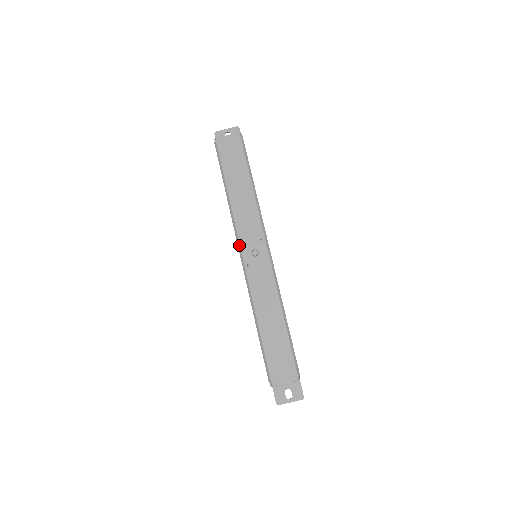
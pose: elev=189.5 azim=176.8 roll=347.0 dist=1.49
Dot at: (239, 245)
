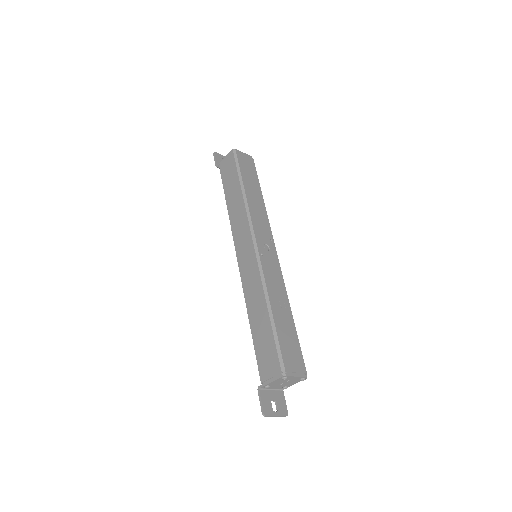
Dot at: (254, 234)
